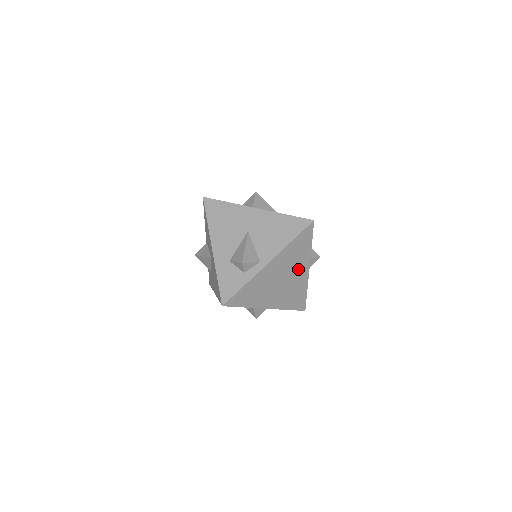
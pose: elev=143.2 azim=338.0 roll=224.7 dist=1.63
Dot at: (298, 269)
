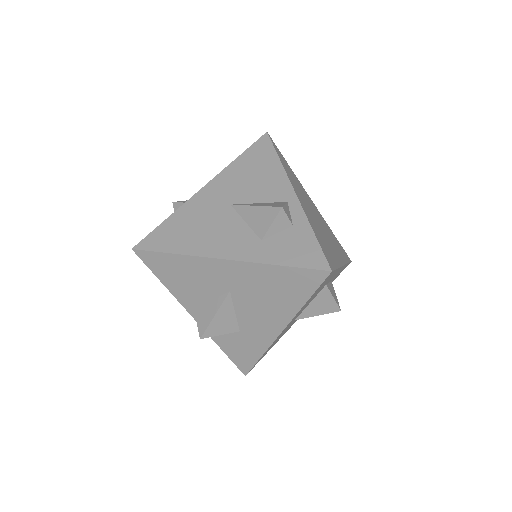
Dot at: (309, 202)
